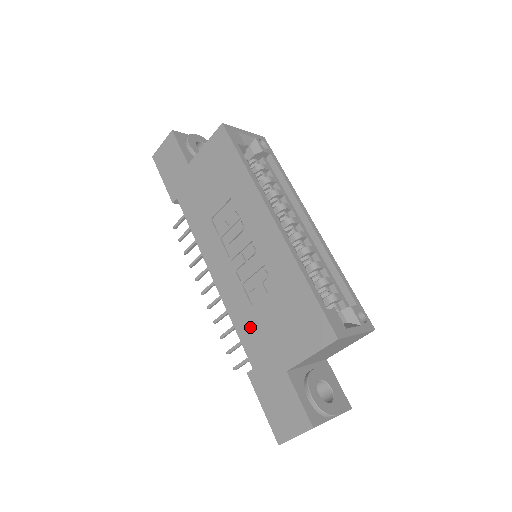
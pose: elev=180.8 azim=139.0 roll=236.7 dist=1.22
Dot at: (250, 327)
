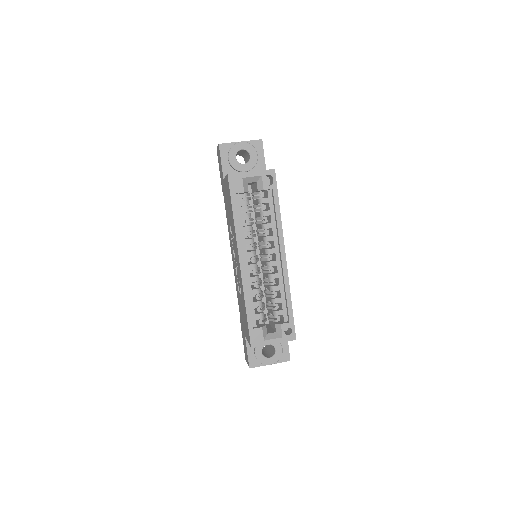
Dot at: (239, 301)
